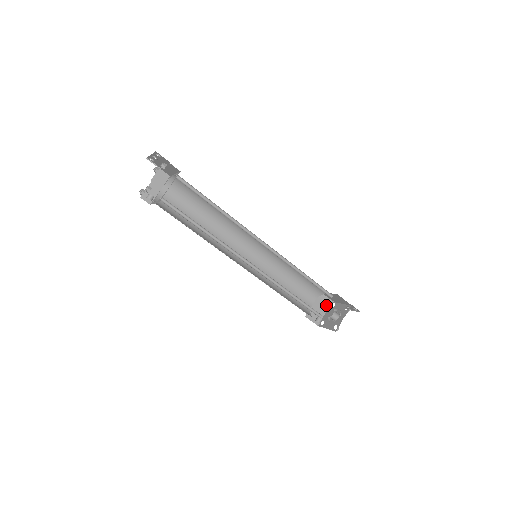
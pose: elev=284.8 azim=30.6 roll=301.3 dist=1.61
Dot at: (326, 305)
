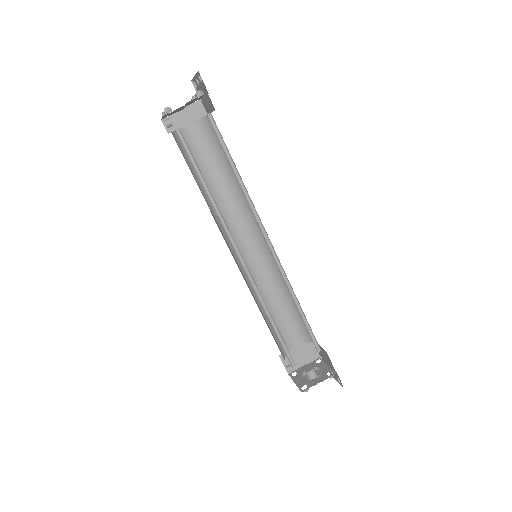
Dot at: (310, 356)
